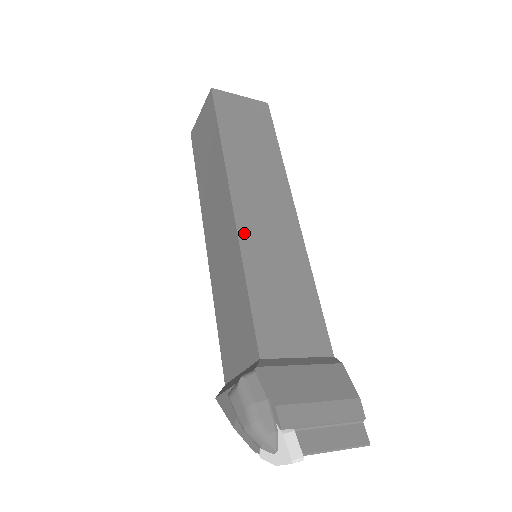
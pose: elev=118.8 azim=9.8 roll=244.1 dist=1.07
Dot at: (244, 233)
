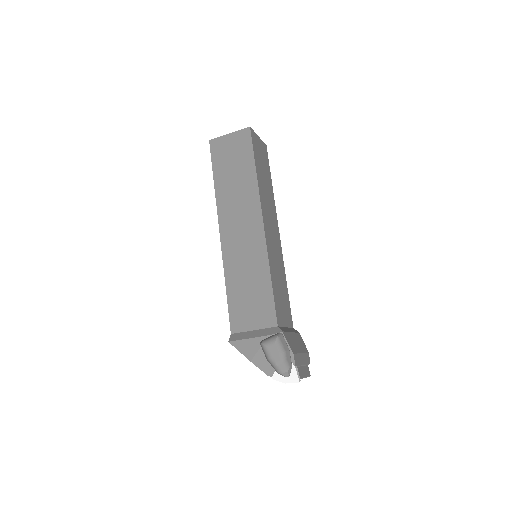
Dot at: (268, 246)
